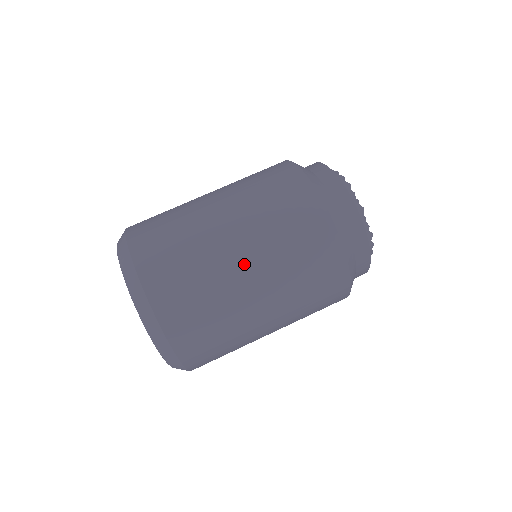
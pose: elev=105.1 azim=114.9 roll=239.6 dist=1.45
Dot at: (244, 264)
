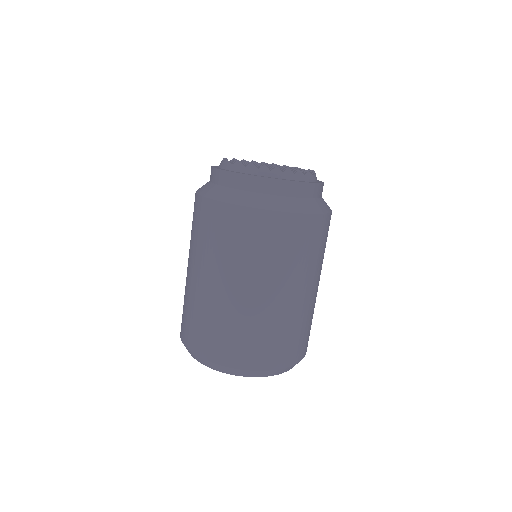
Dot at: (310, 292)
